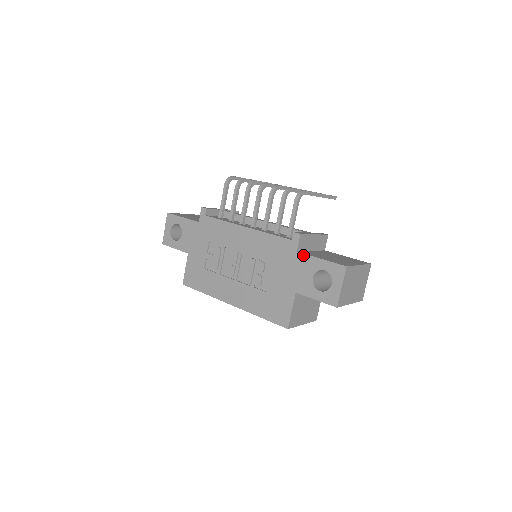
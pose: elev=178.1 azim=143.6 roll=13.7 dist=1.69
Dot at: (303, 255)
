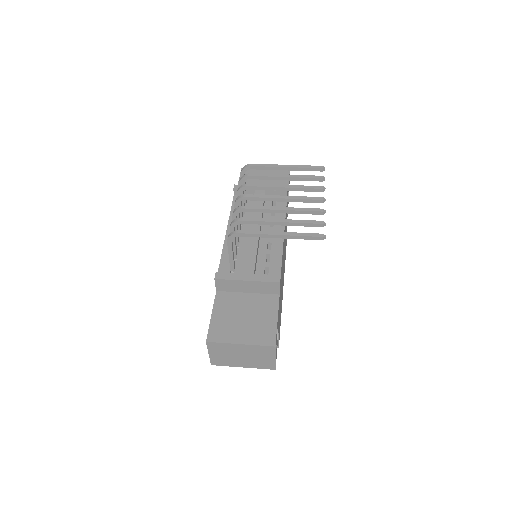
Dot at: (215, 299)
